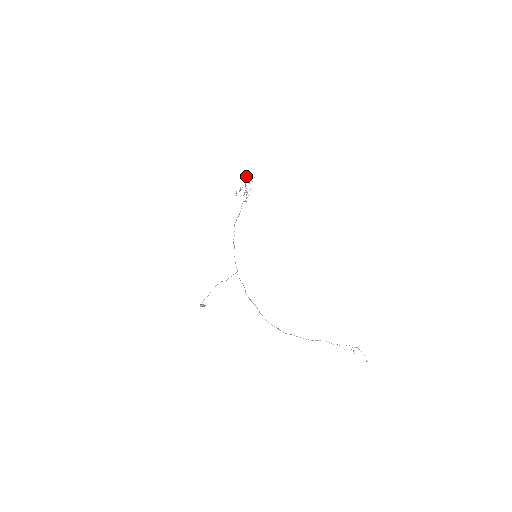
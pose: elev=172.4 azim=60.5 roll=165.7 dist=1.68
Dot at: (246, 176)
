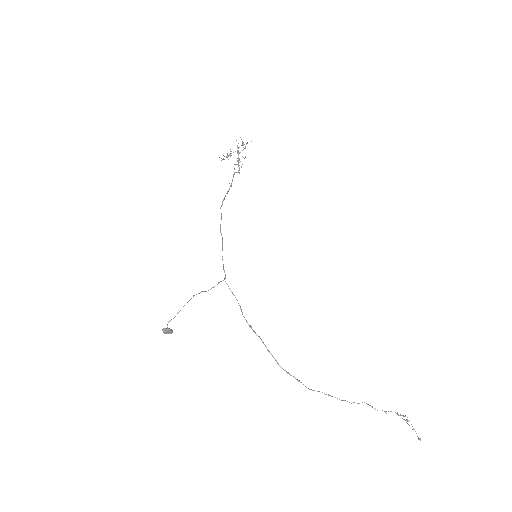
Dot at: occluded
